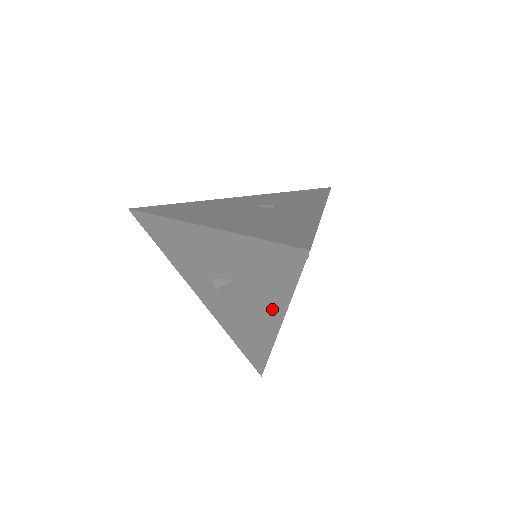
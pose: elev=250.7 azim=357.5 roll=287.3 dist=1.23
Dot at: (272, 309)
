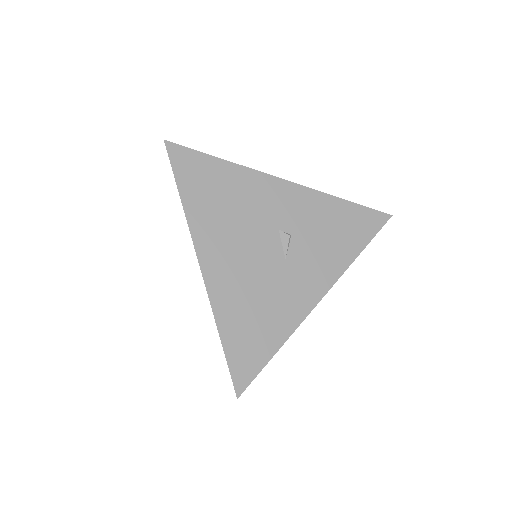
Dot at: occluded
